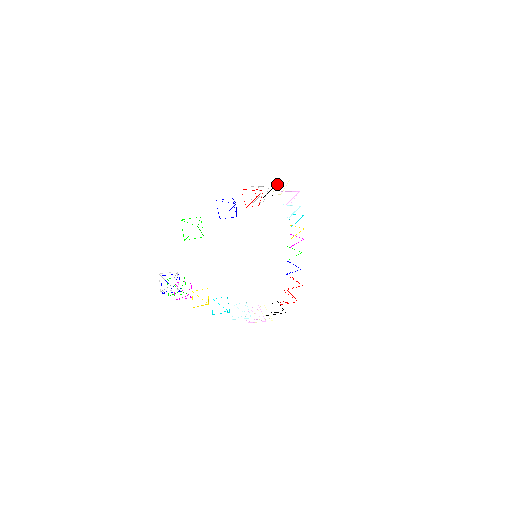
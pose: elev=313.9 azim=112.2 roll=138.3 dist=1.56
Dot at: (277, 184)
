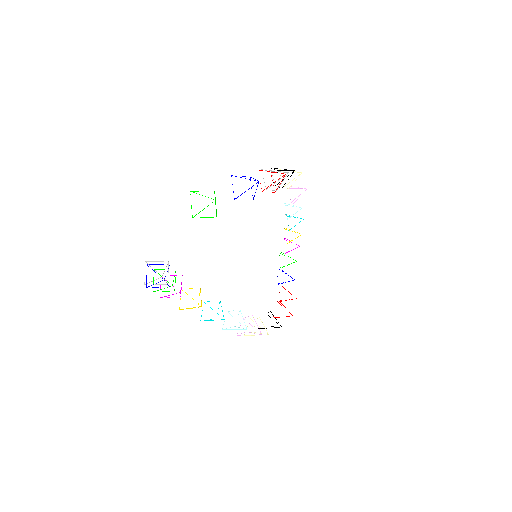
Dot at: (292, 173)
